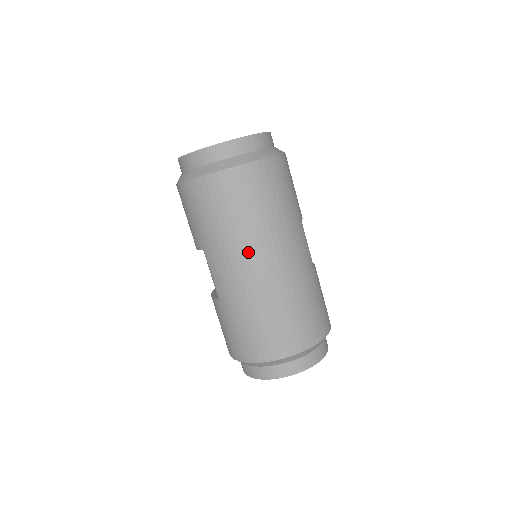
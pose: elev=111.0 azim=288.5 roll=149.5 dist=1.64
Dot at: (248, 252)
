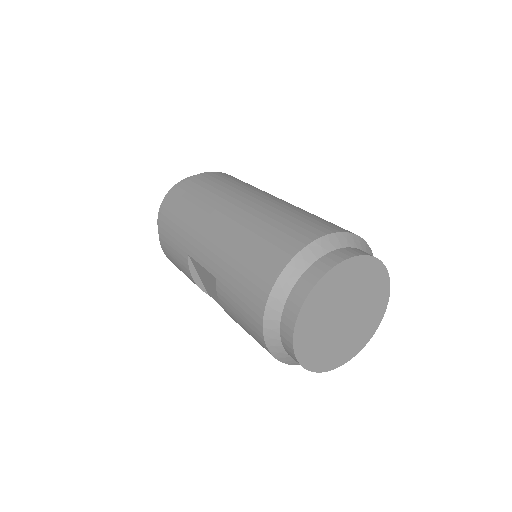
Dot at: (216, 209)
